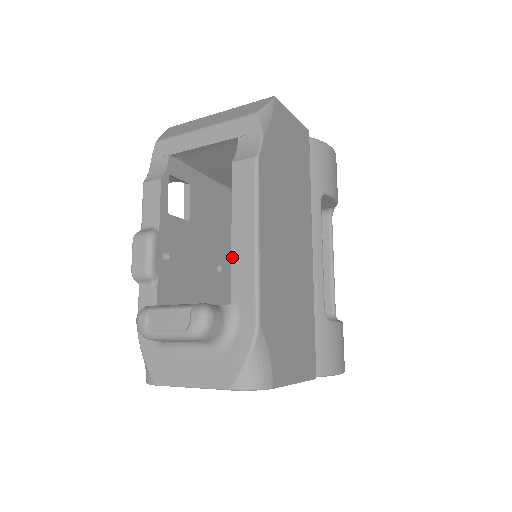
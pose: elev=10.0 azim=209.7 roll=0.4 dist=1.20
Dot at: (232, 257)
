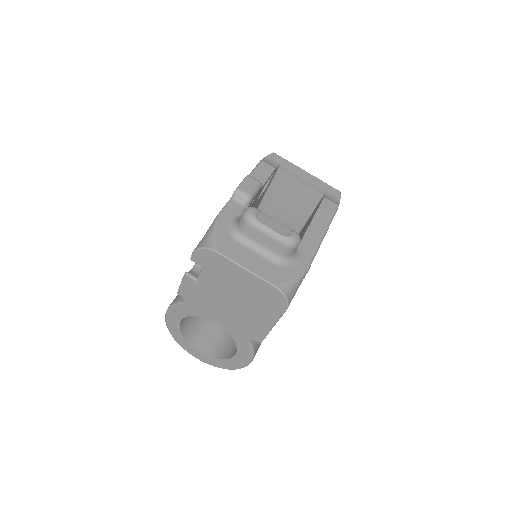
Dot at: (306, 232)
